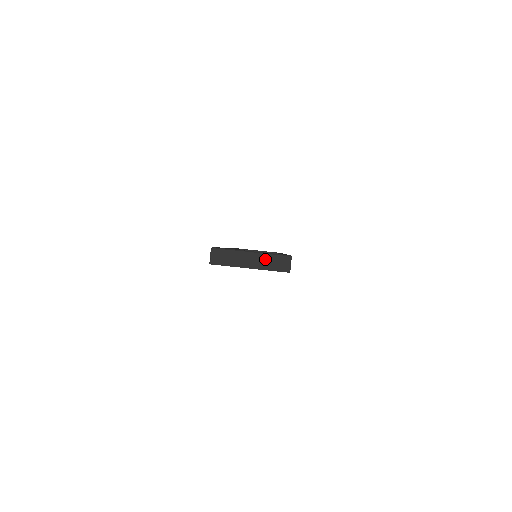
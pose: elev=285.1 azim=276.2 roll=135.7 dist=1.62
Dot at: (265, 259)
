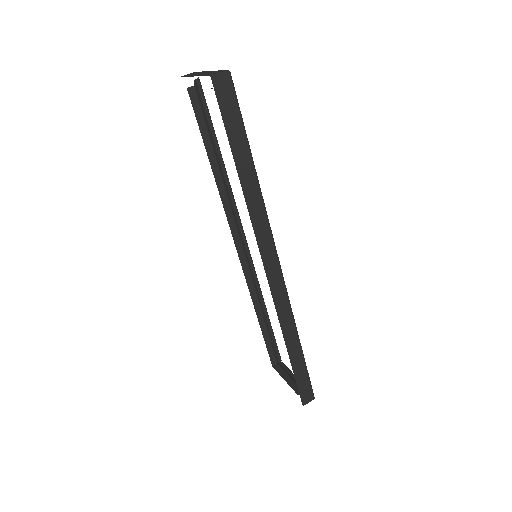
Dot at: (211, 72)
